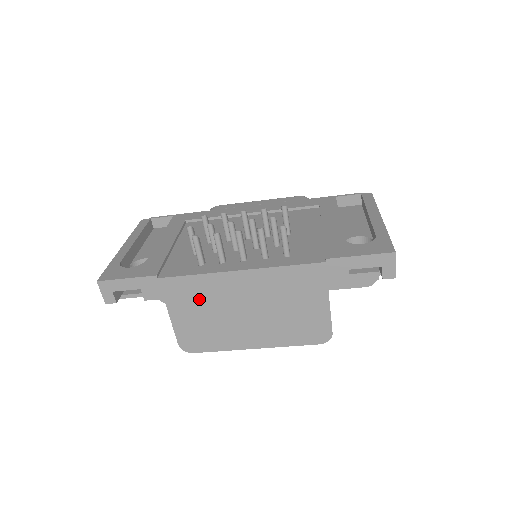
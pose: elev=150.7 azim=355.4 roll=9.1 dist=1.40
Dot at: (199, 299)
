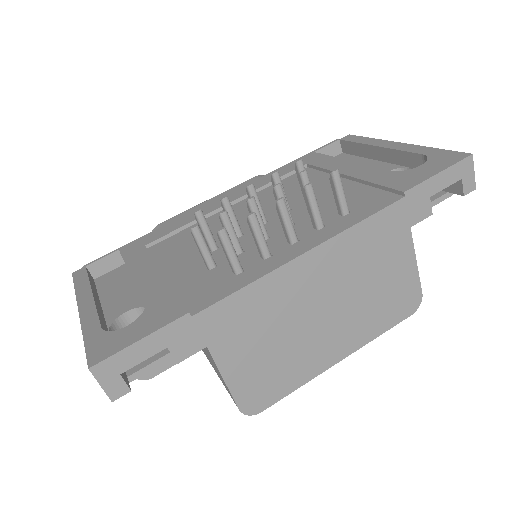
Dot at: (258, 323)
